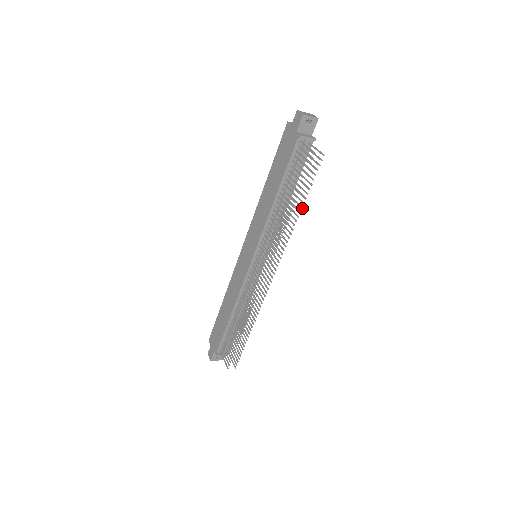
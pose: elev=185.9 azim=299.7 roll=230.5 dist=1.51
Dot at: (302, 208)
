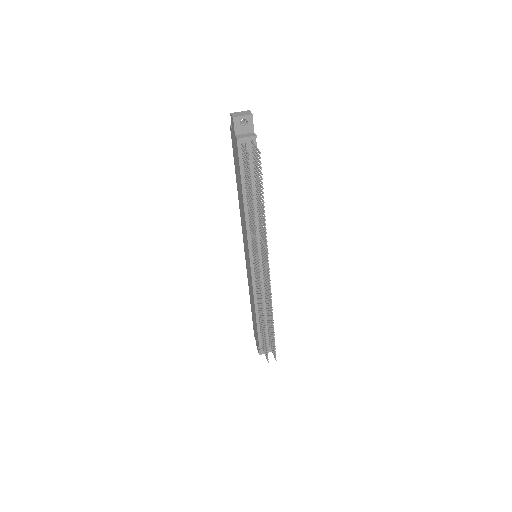
Dot at: occluded
